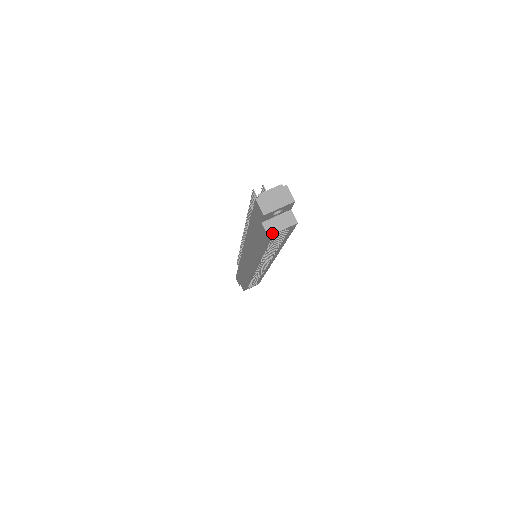
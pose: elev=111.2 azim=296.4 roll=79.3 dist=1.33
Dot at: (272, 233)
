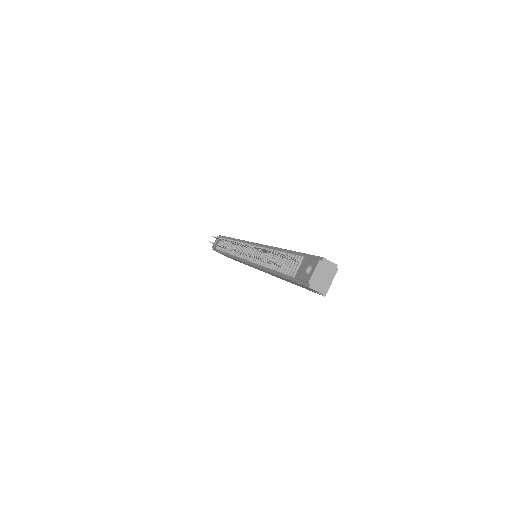
Dot at: (326, 292)
